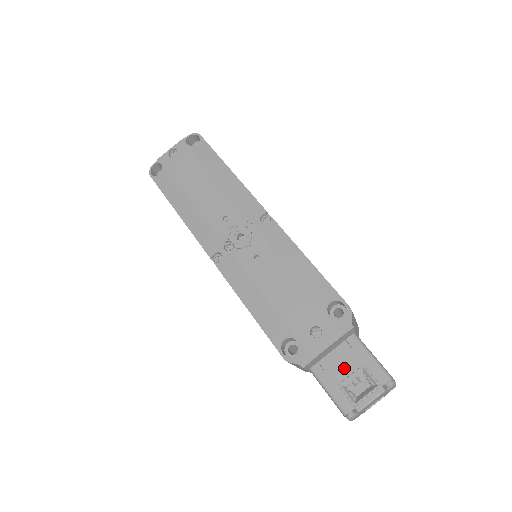
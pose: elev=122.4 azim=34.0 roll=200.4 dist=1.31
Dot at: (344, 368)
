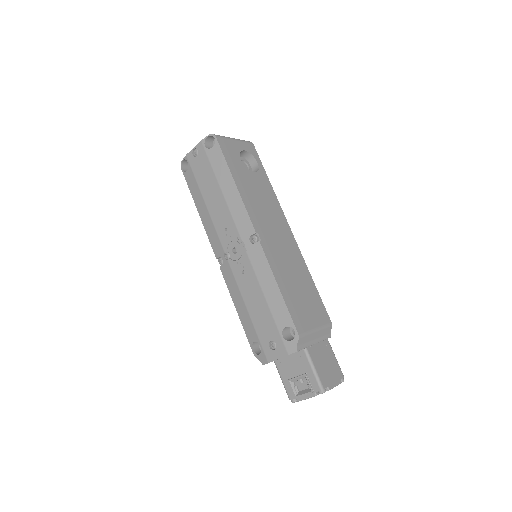
Dot at: (294, 370)
